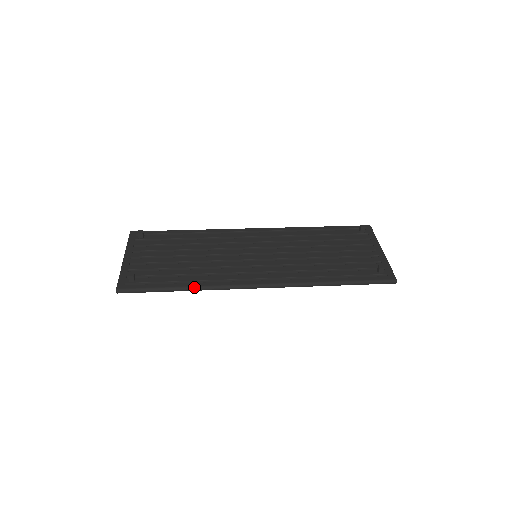
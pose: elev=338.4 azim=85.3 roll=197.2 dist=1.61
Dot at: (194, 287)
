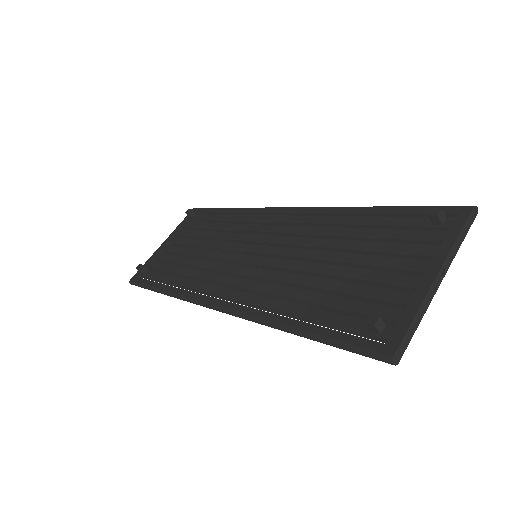
Dot at: (168, 292)
